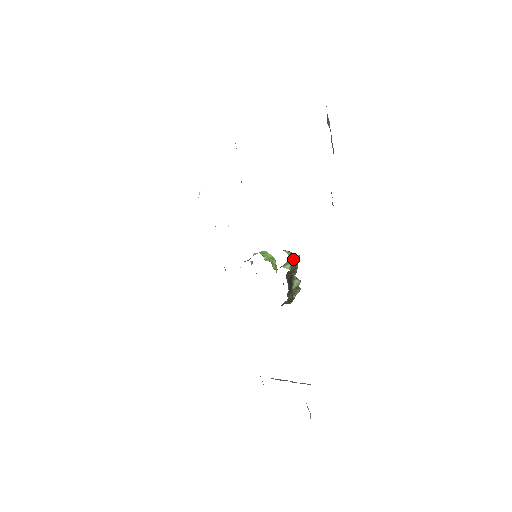
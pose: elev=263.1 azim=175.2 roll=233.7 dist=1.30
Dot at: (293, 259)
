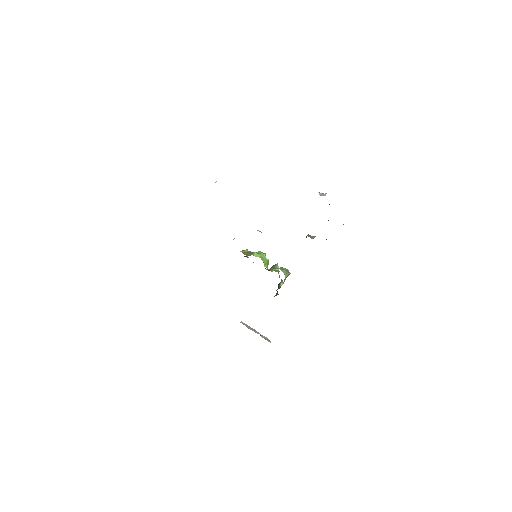
Dot at: occluded
